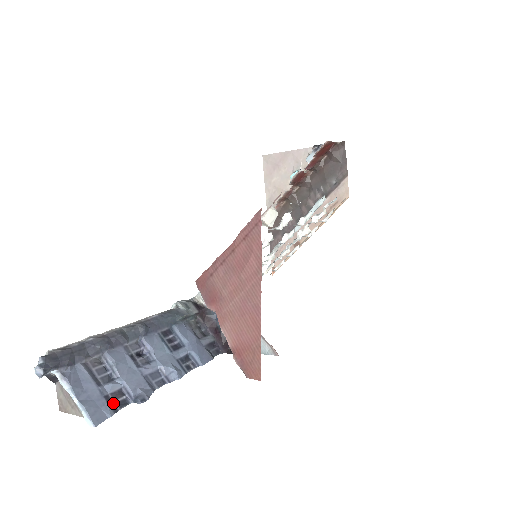
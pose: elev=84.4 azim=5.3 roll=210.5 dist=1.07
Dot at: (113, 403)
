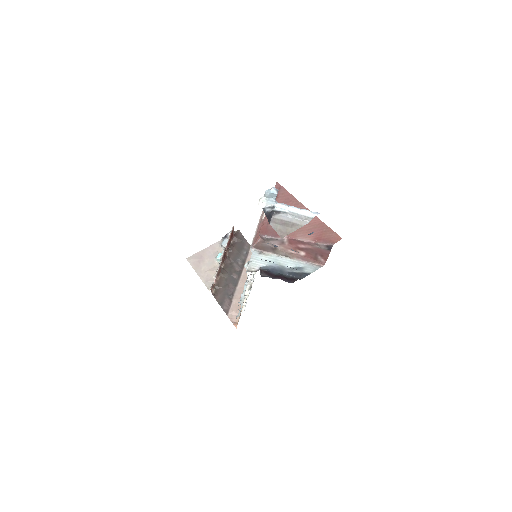
Dot at: occluded
